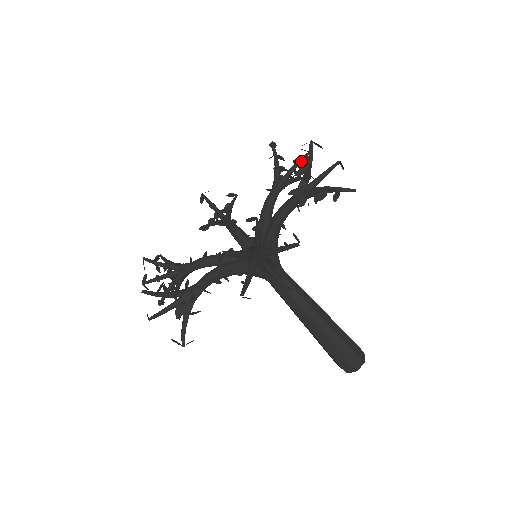
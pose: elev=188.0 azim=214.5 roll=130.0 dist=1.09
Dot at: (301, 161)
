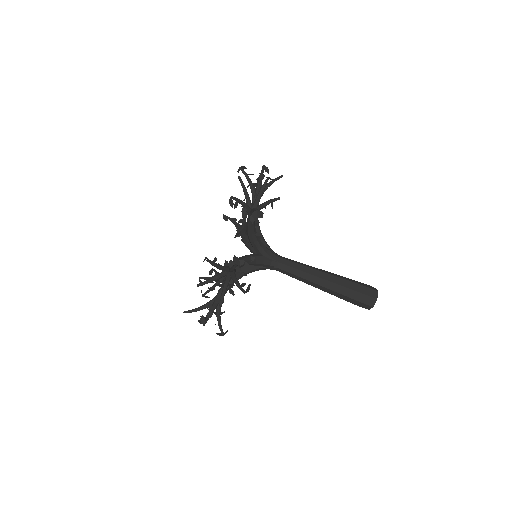
Dot at: (262, 174)
